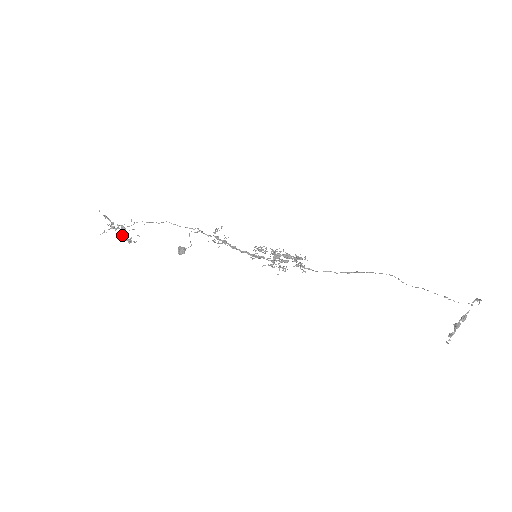
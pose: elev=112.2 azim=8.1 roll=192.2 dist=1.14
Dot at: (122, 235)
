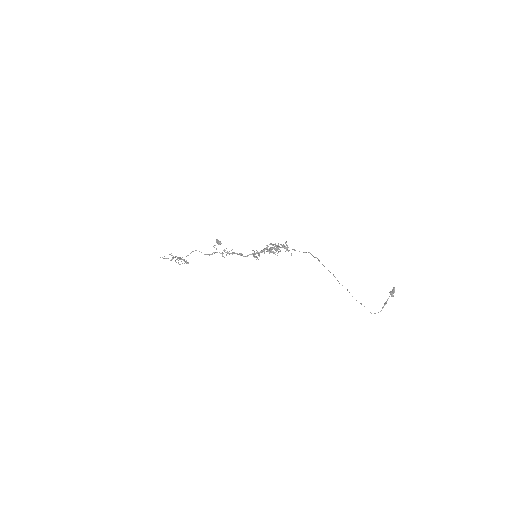
Dot at: (181, 259)
